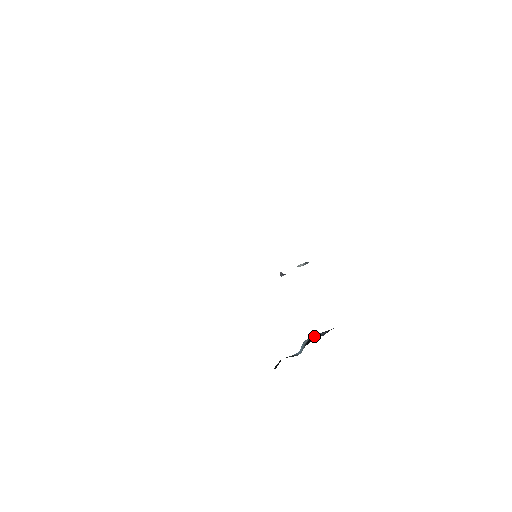
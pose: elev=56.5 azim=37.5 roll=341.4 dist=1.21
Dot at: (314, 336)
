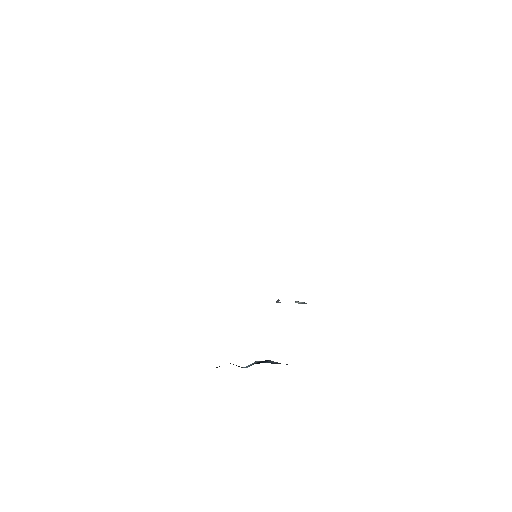
Dot at: (267, 360)
